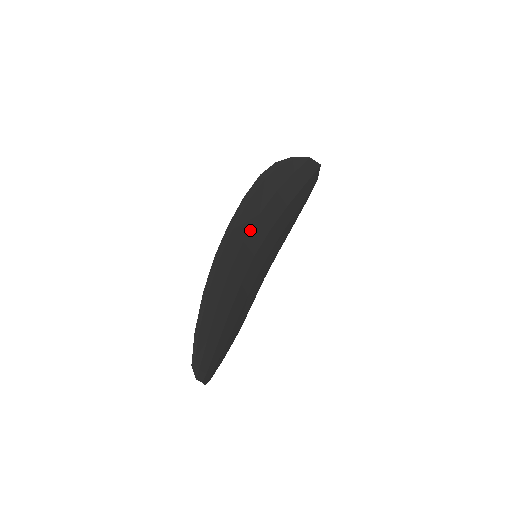
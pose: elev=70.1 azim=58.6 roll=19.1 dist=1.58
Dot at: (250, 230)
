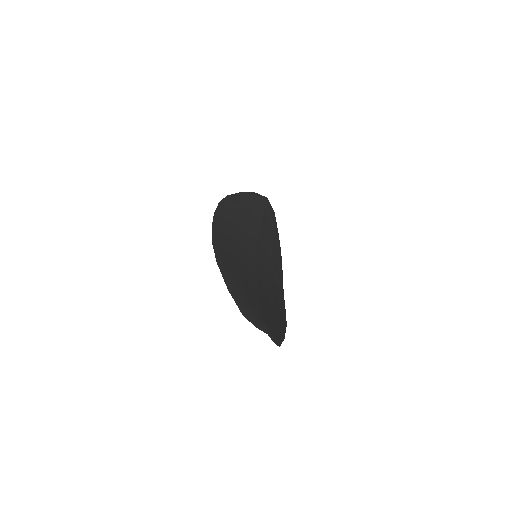
Dot at: (236, 235)
